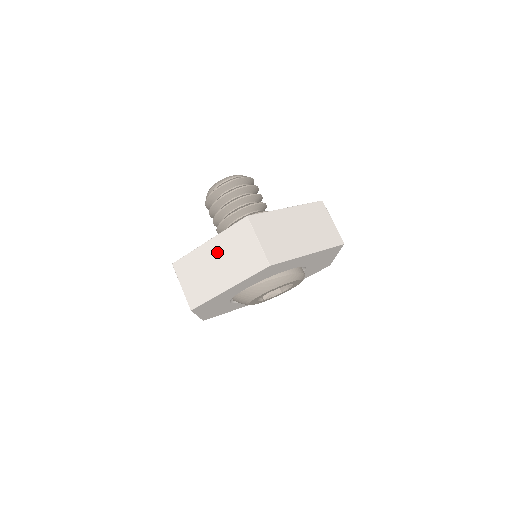
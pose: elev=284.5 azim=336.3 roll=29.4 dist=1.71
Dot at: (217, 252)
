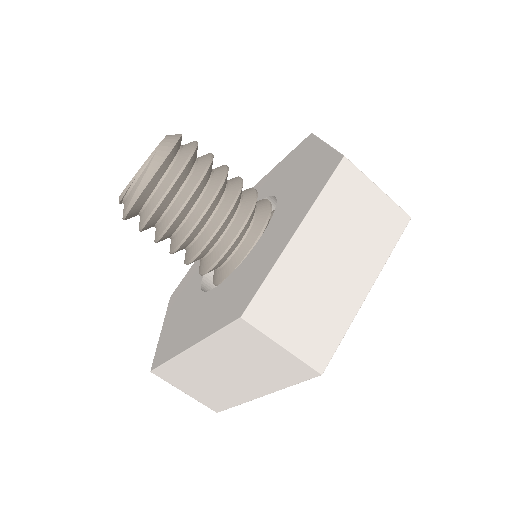
Dot at: occluded
